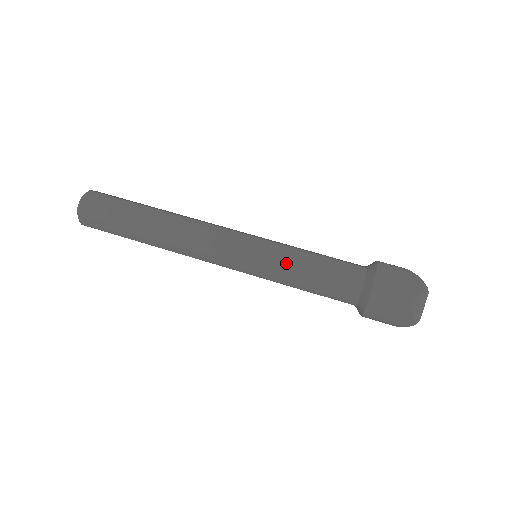
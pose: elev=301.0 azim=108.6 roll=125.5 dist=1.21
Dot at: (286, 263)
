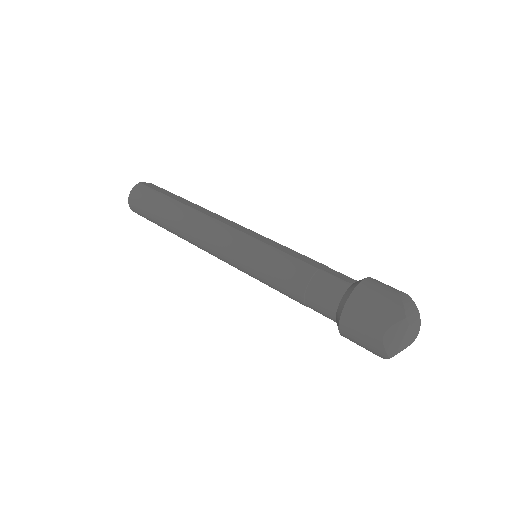
Dot at: (271, 268)
